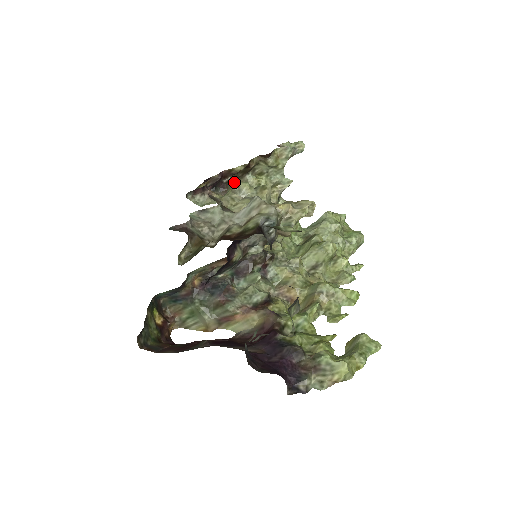
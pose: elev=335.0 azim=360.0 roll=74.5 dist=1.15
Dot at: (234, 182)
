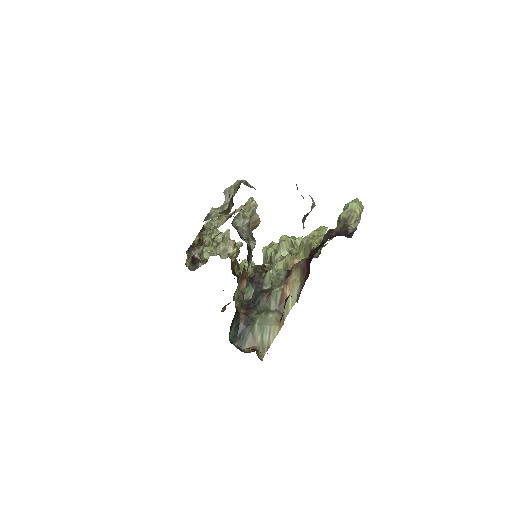
Dot at: occluded
